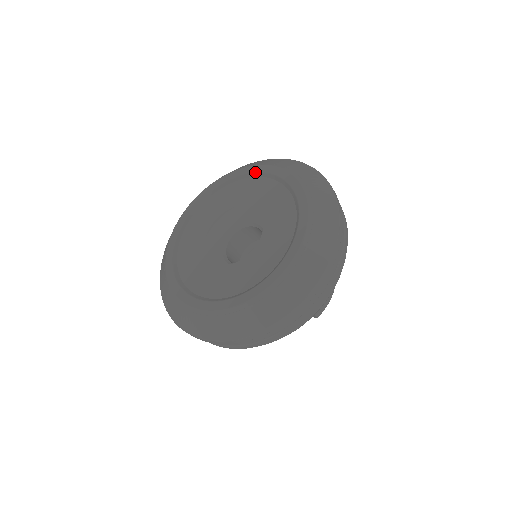
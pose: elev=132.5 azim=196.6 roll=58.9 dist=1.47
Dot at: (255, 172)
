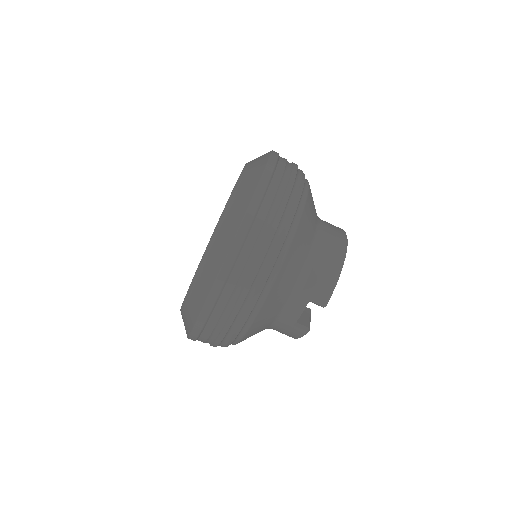
Dot at: occluded
